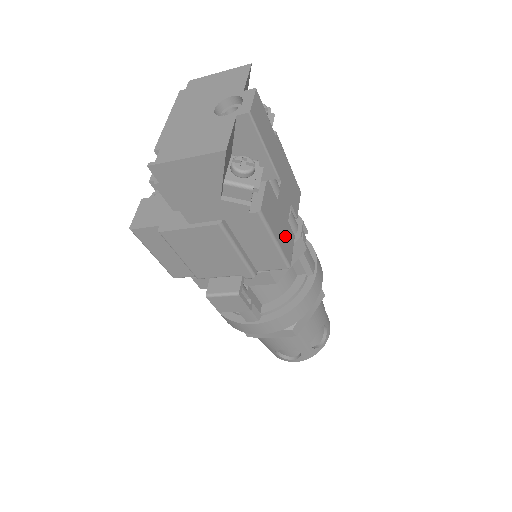
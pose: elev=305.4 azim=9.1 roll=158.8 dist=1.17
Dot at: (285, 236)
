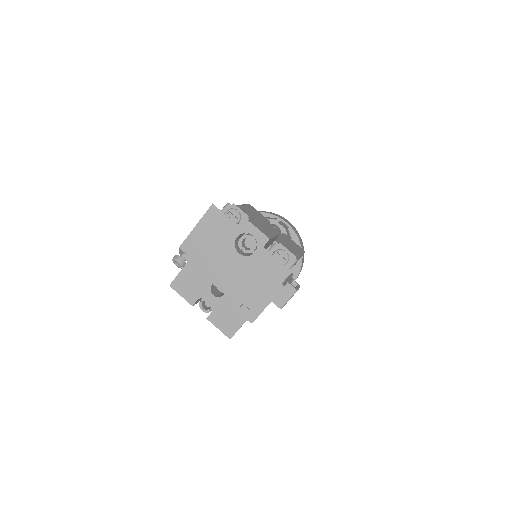
Dot at: (291, 244)
